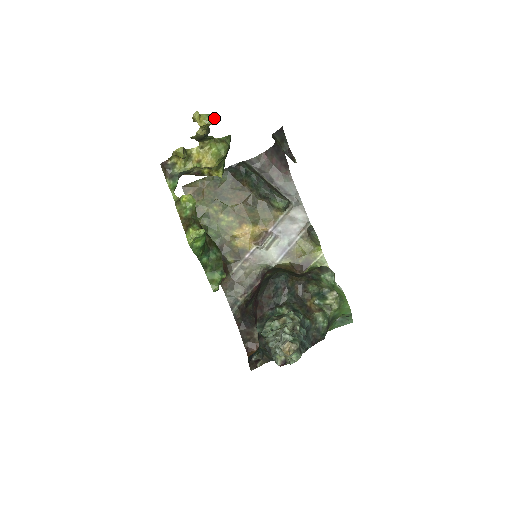
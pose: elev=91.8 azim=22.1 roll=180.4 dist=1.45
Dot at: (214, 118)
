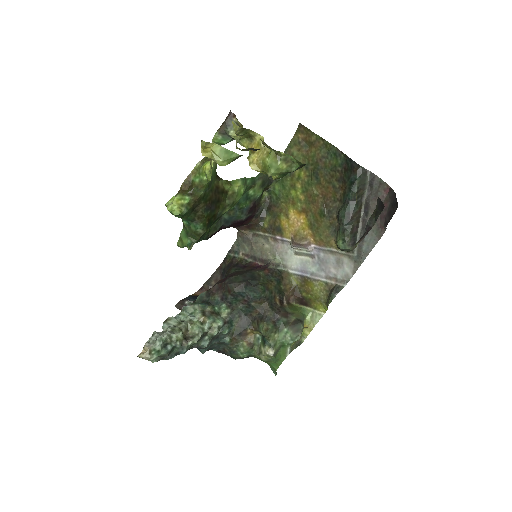
Dot at: (228, 160)
